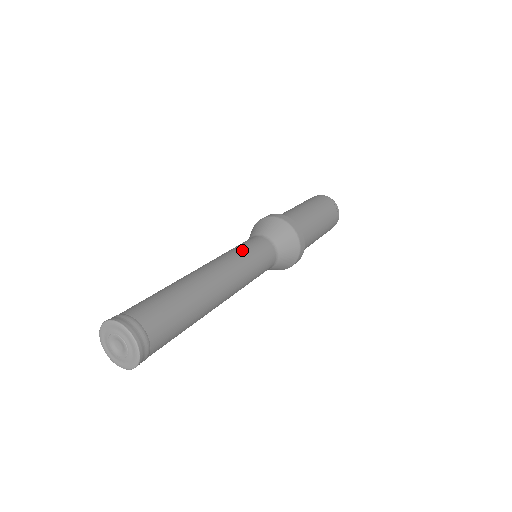
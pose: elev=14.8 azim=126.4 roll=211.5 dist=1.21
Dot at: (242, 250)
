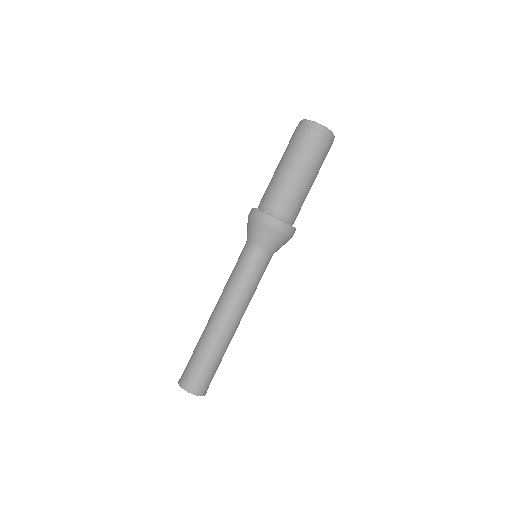
Dot at: (241, 279)
